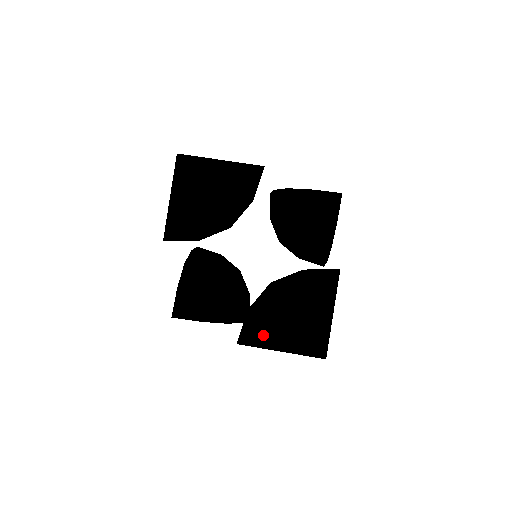
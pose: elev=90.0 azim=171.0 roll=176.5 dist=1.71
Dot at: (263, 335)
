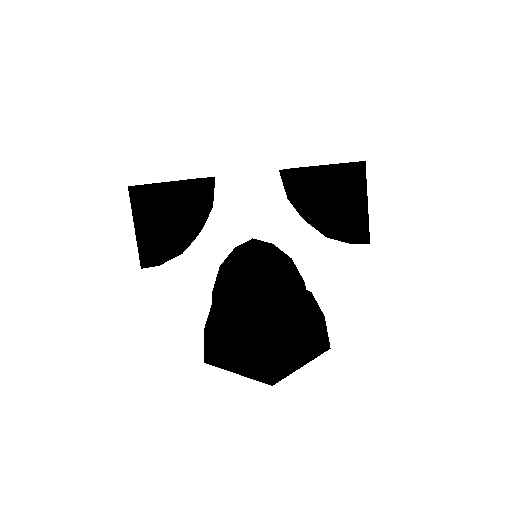
Dot at: (219, 356)
